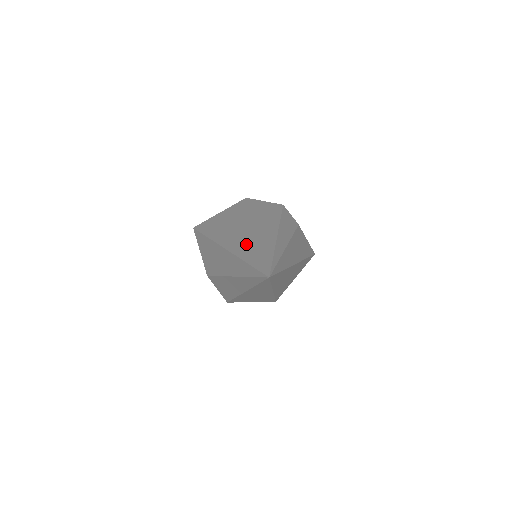
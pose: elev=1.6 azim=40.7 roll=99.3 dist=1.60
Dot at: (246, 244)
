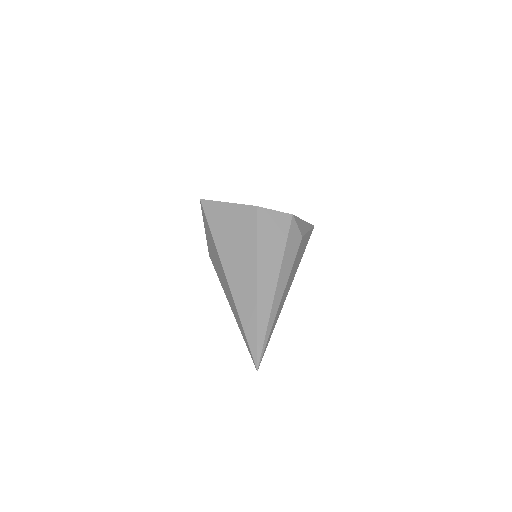
Dot at: (246, 299)
